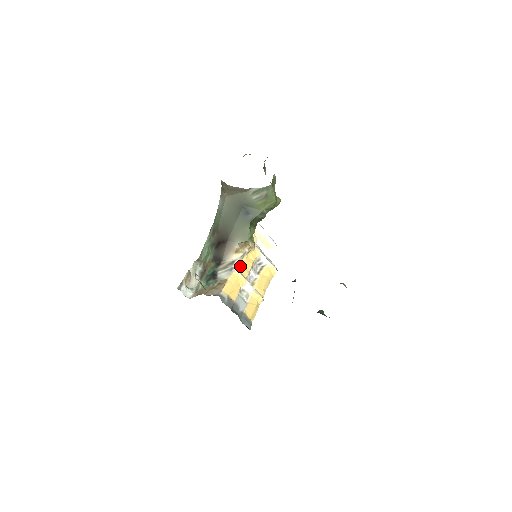
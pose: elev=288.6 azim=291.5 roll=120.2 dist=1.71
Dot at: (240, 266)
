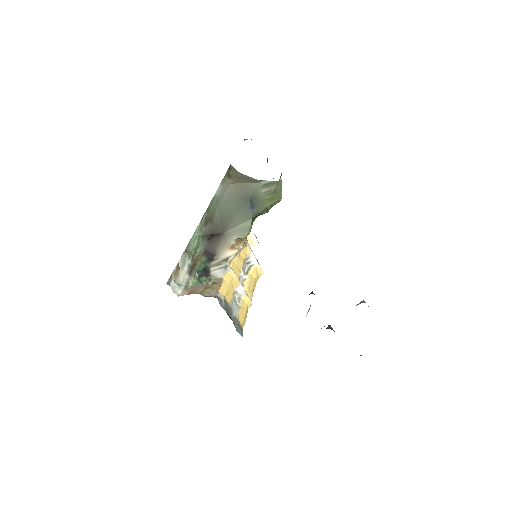
Dot at: (233, 264)
